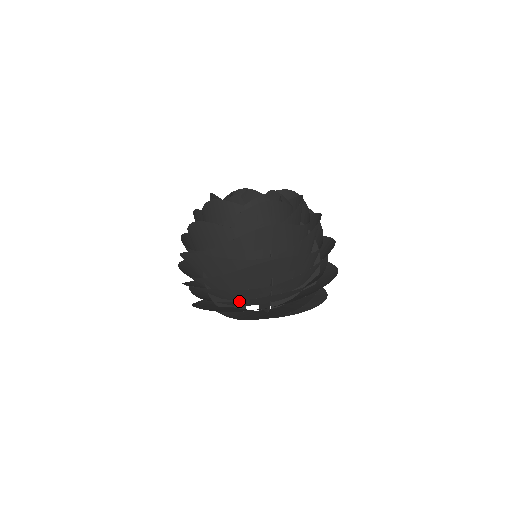
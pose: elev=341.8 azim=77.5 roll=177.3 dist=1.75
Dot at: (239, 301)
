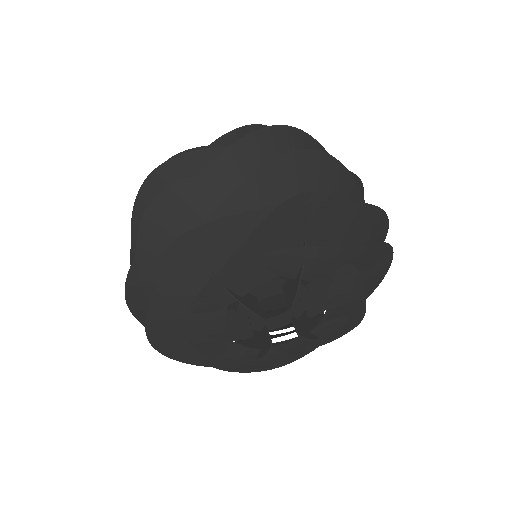
Dot at: (248, 183)
